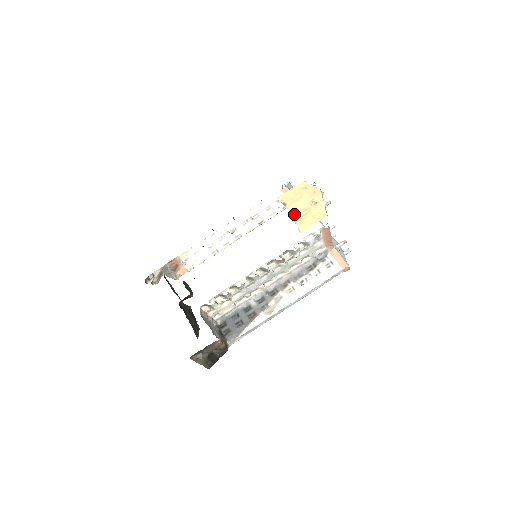
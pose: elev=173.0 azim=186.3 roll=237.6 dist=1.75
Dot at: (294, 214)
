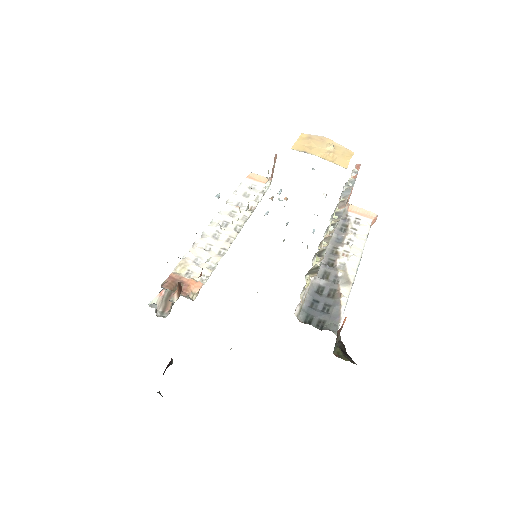
Dot at: (322, 158)
